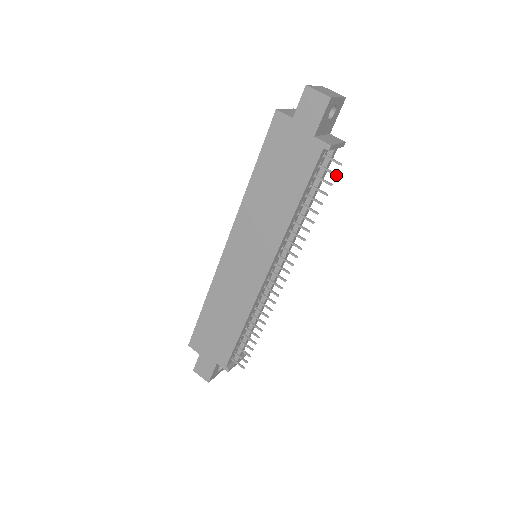
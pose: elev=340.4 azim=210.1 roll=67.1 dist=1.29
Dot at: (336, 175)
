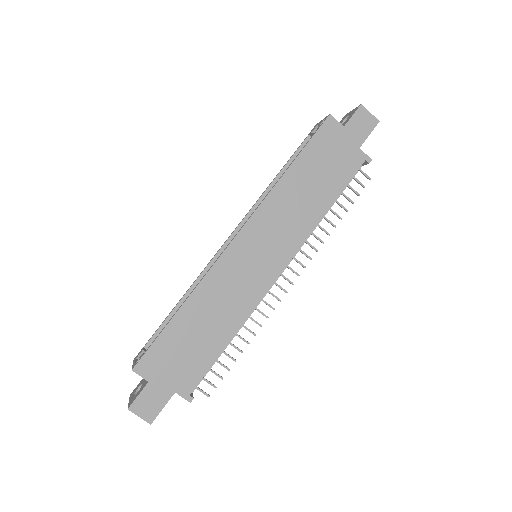
Dot at: occluded
